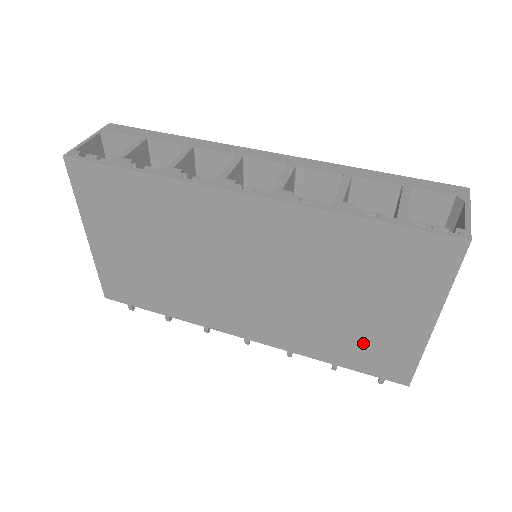
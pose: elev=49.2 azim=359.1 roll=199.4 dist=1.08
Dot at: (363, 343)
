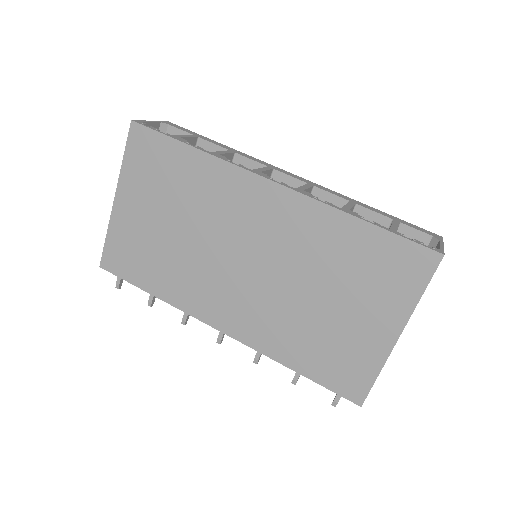
Dot at: (331, 350)
